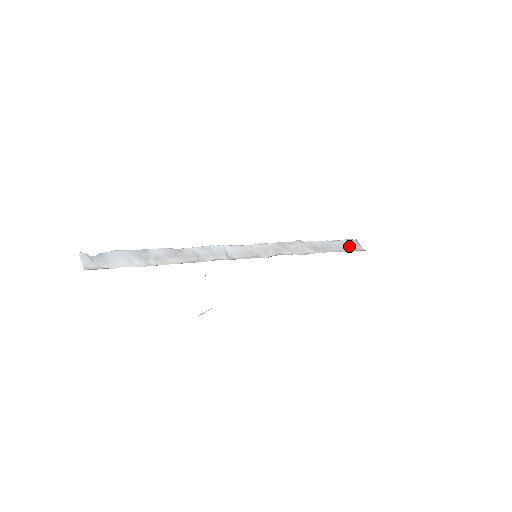
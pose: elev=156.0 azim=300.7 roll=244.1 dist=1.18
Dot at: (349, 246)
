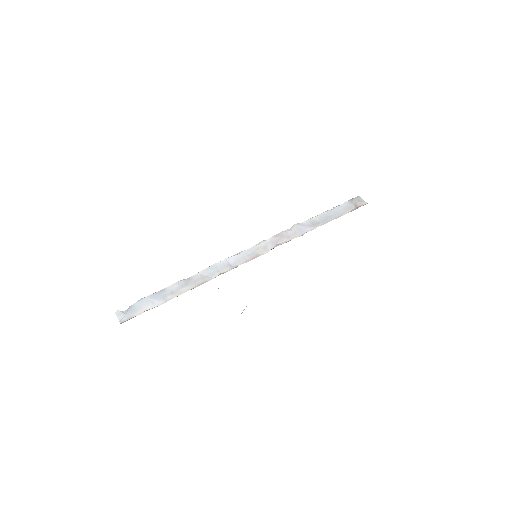
Dot at: (350, 206)
